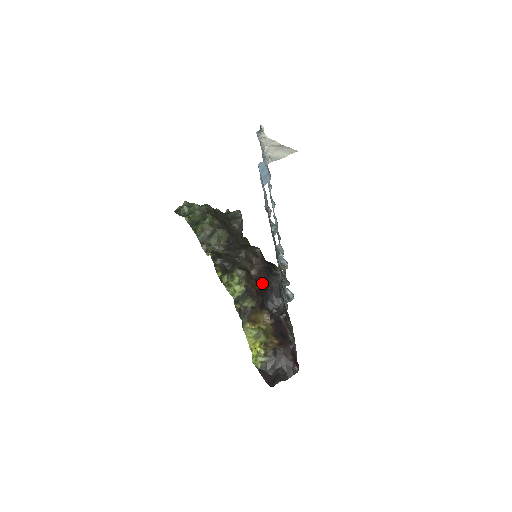
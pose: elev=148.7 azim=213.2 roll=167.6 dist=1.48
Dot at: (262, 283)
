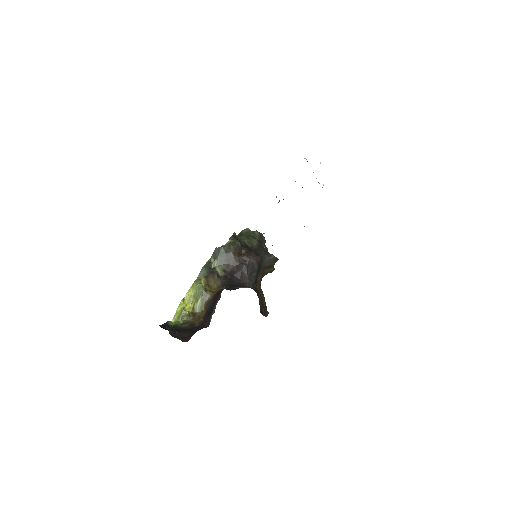
Dot at: (241, 270)
